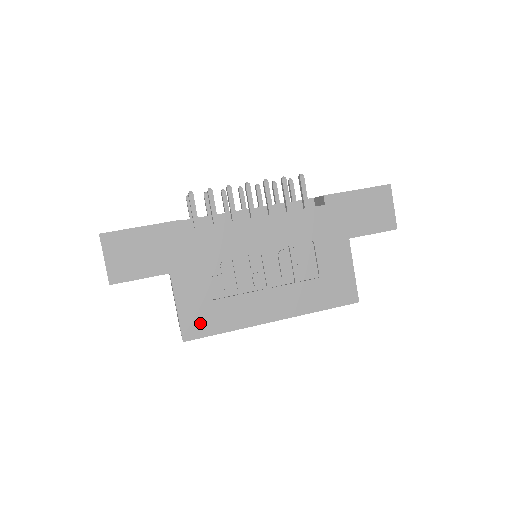
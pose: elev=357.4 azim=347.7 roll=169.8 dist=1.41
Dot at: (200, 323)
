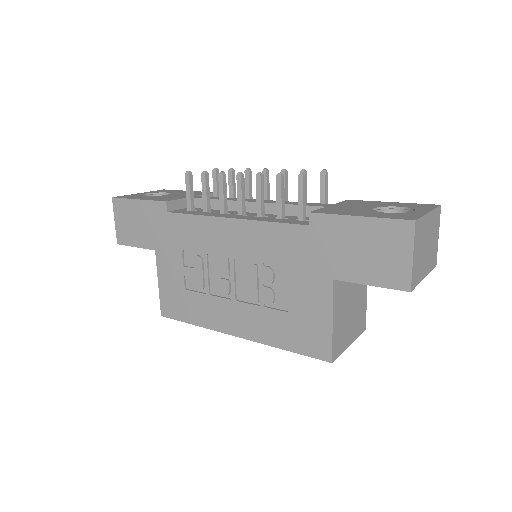
Dot at: (174, 306)
